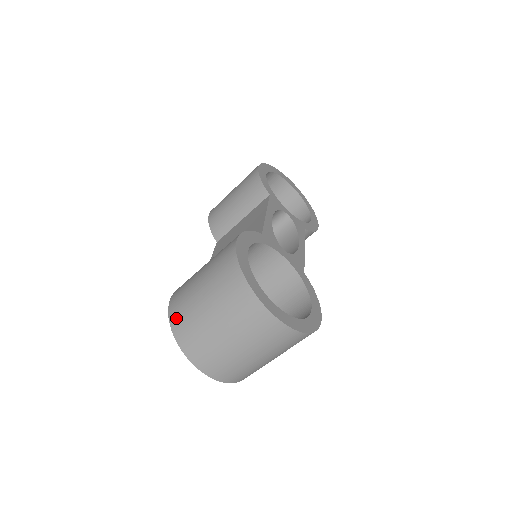
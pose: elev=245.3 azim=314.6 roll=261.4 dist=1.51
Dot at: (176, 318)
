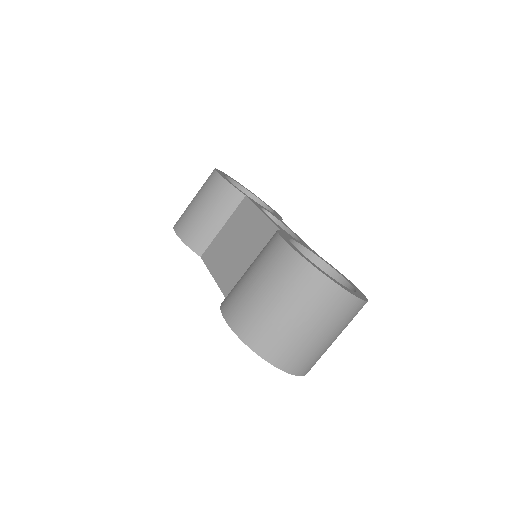
Dot at: (250, 334)
